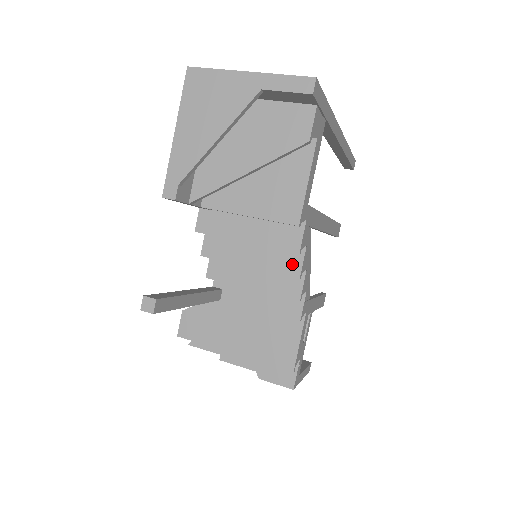
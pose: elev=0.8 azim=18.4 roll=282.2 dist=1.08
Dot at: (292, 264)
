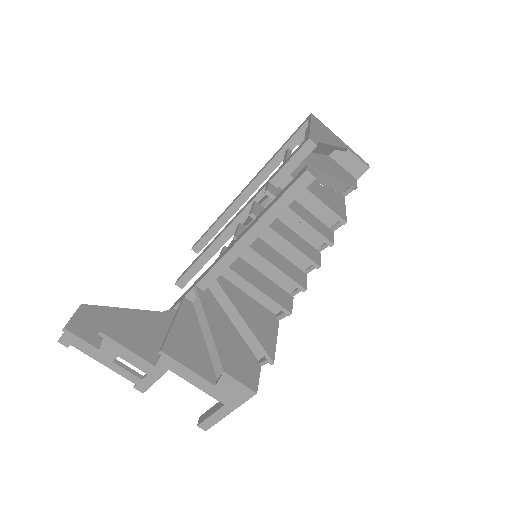
Dot at: (314, 256)
